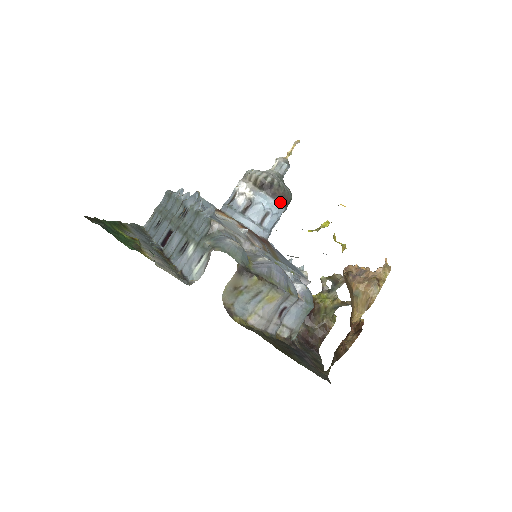
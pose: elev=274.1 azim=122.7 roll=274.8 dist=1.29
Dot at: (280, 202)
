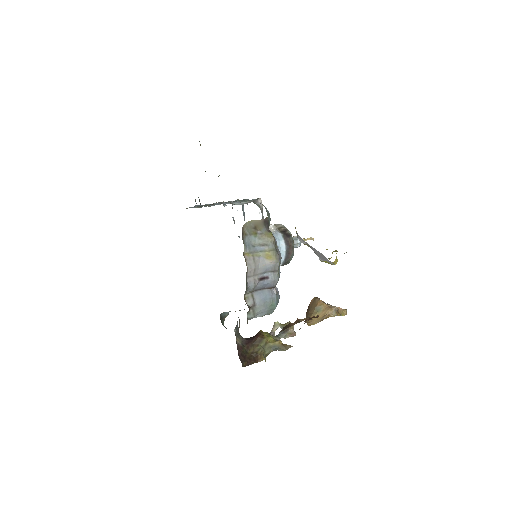
Dot at: (287, 250)
